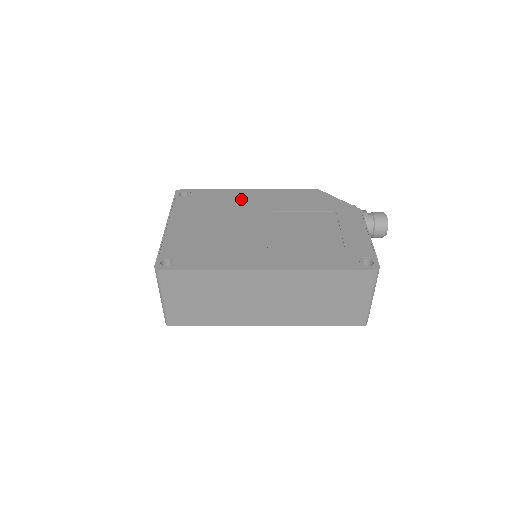
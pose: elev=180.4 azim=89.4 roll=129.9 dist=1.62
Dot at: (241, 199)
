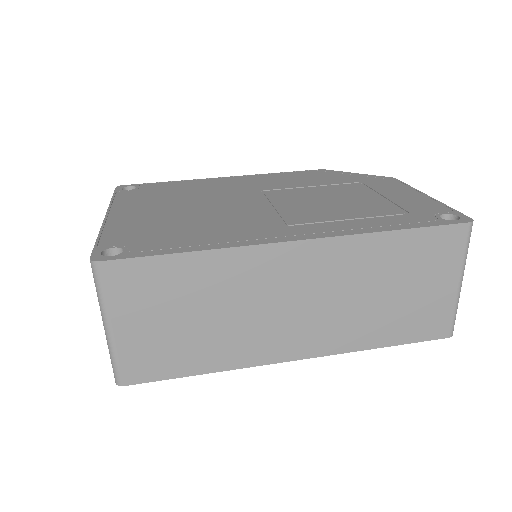
Dot at: (218, 184)
